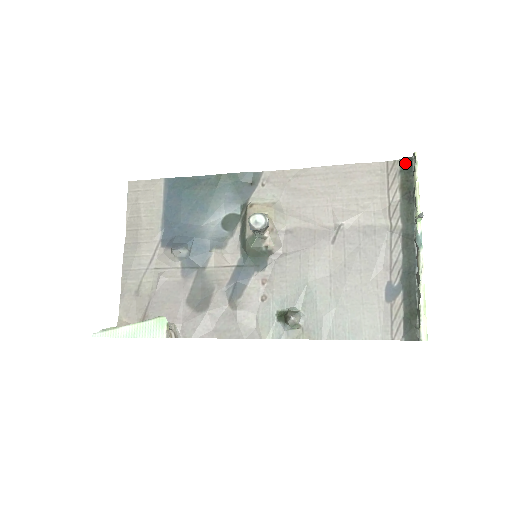
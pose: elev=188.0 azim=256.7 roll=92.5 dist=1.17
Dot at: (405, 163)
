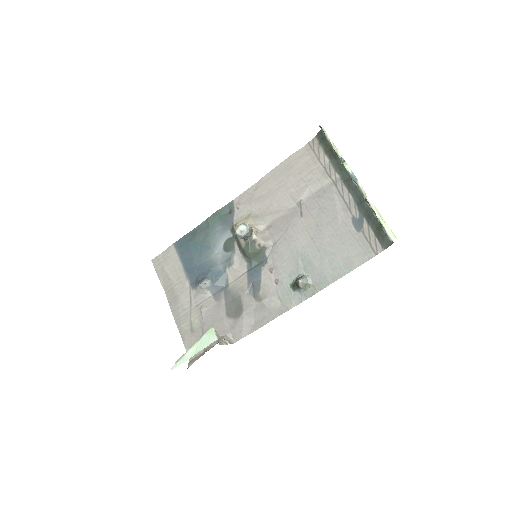
Dot at: (319, 136)
